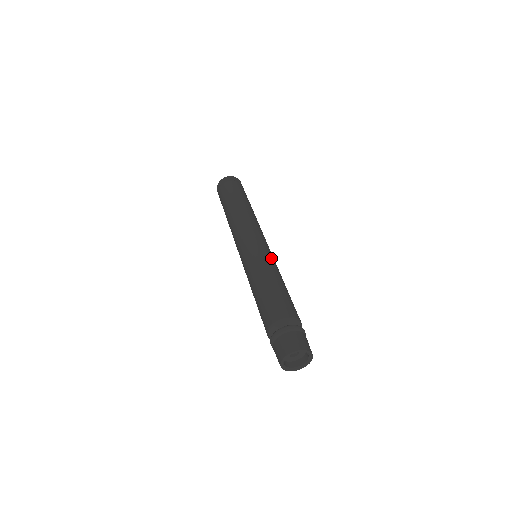
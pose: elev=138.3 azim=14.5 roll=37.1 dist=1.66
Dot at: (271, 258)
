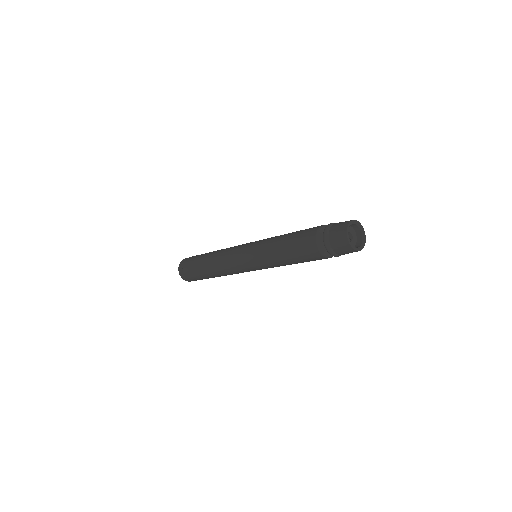
Dot at: occluded
